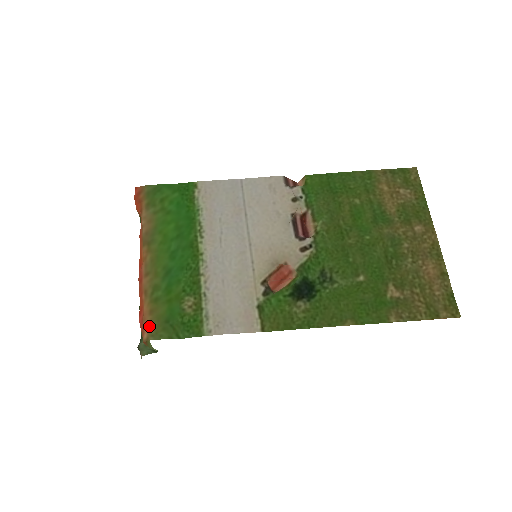
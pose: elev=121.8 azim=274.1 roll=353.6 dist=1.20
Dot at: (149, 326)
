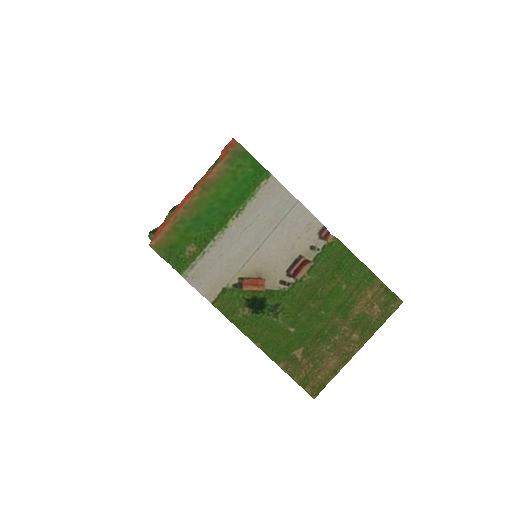
Dot at: (159, 240)
